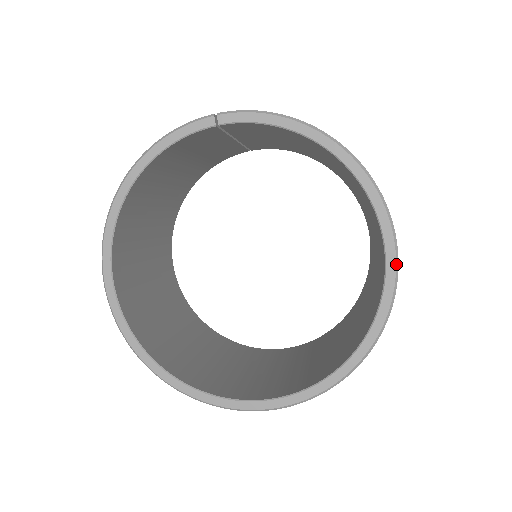
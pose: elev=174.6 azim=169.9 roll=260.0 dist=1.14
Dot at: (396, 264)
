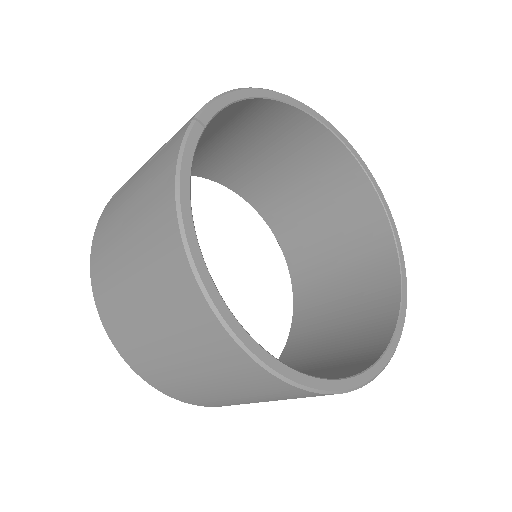
Dot at: (354, 149)
